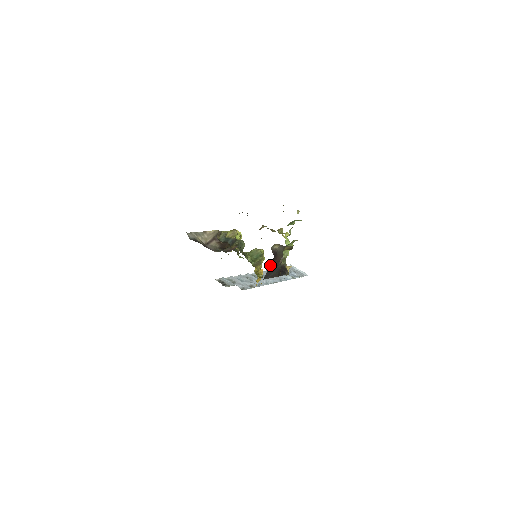
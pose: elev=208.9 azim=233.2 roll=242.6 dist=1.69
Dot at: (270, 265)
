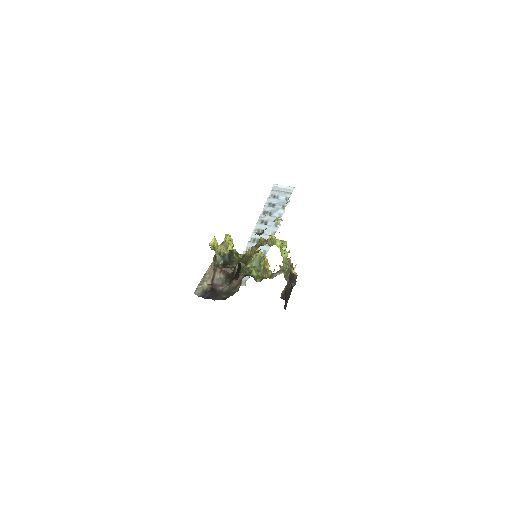
Dot at: (285, 303)
